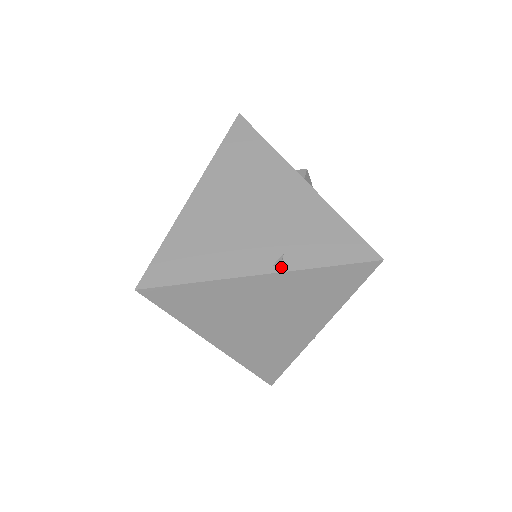
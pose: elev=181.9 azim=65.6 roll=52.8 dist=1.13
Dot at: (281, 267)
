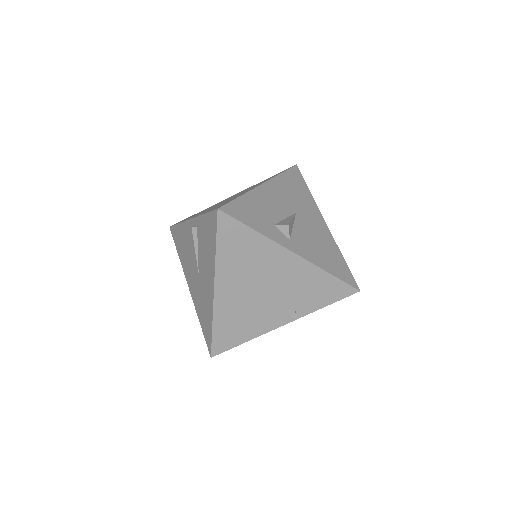
Dot at: (296, 317)
